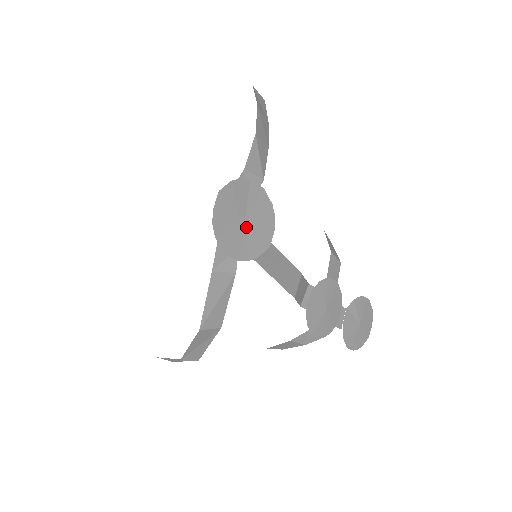
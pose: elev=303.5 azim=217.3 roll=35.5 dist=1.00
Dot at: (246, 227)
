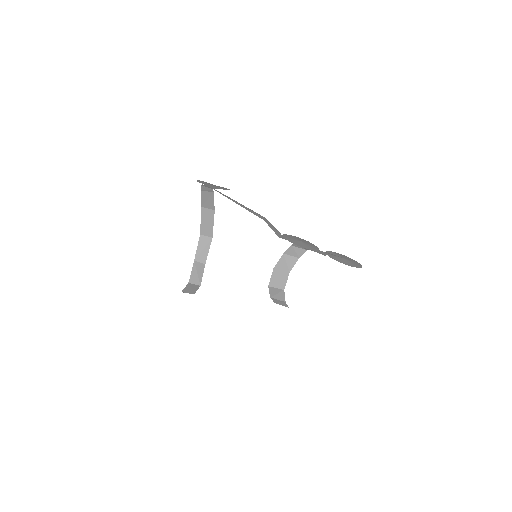
Dot at: occluded
